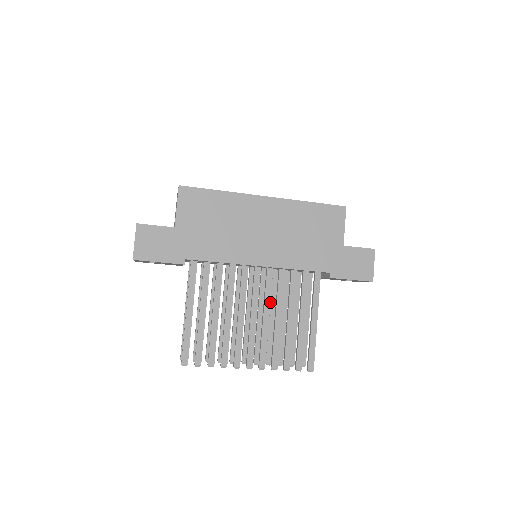
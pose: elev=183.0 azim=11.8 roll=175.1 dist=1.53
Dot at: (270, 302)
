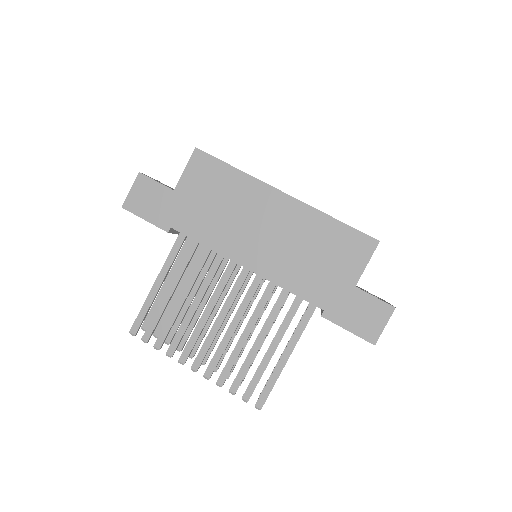
Dot at: (244, 312)
